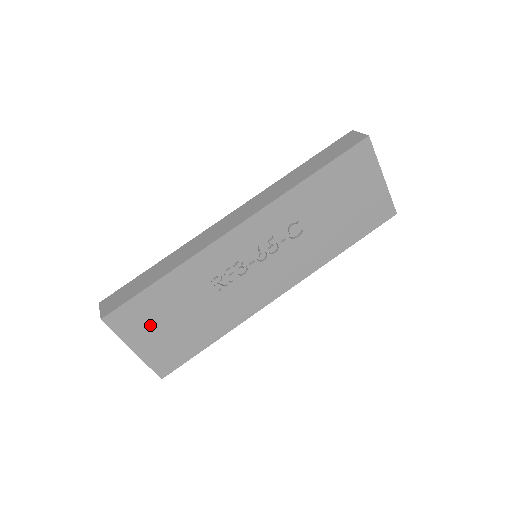
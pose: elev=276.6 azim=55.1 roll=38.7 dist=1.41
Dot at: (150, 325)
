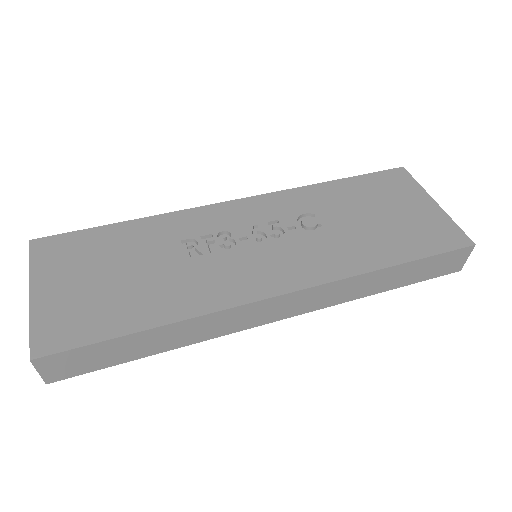
Dot at: (76, 268)
